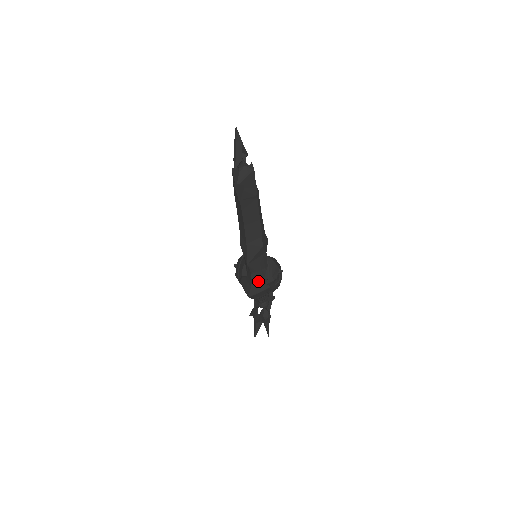
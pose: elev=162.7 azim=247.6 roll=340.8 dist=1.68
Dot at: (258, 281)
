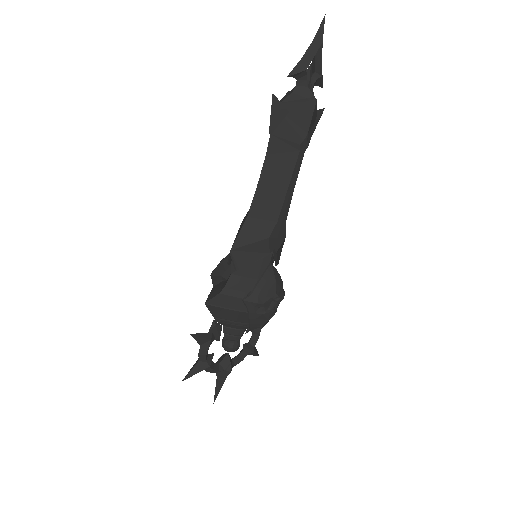
Dot at: (235, 292)
